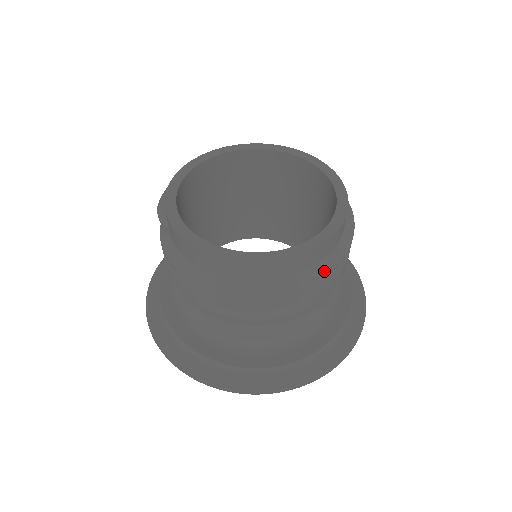
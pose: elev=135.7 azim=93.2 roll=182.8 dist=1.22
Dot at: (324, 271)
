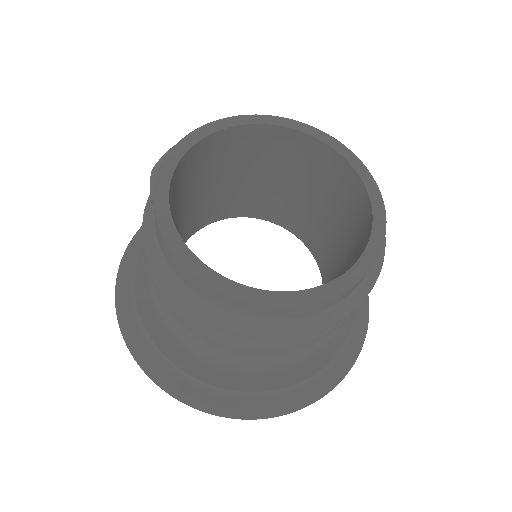
Dot at: (312, 328)
